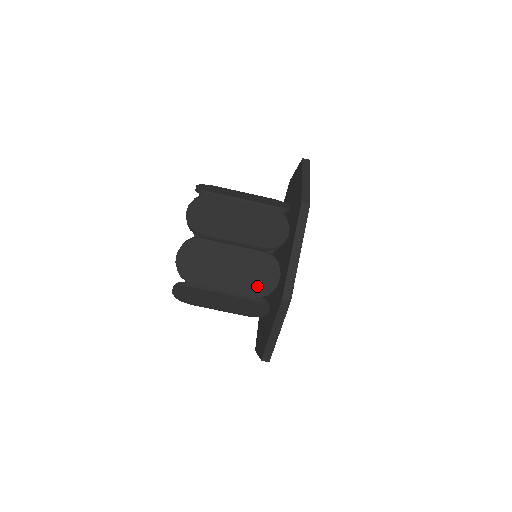
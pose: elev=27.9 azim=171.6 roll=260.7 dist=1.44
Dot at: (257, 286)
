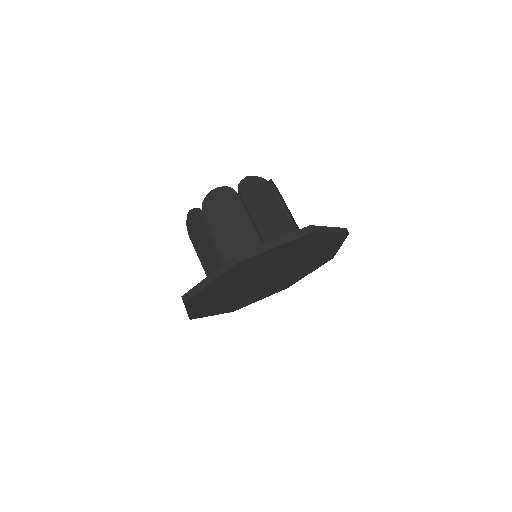
Dot at: (233, 254)
